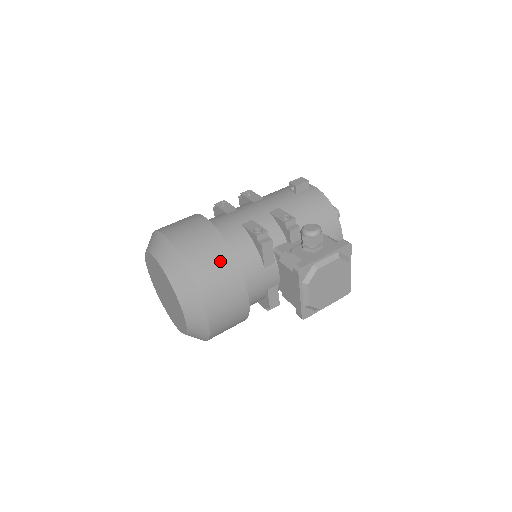
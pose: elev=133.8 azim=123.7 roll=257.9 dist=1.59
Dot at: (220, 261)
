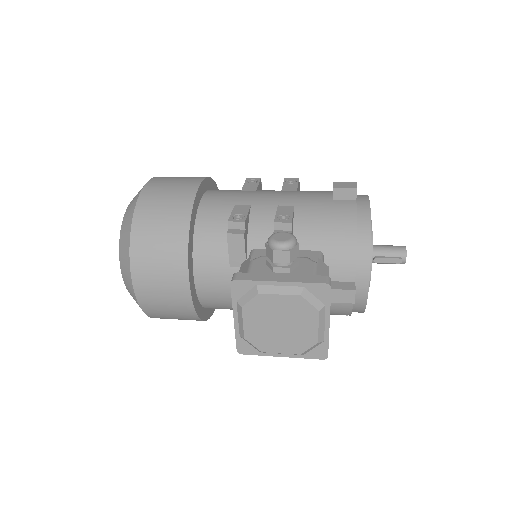
Dot at: (171, 229)
